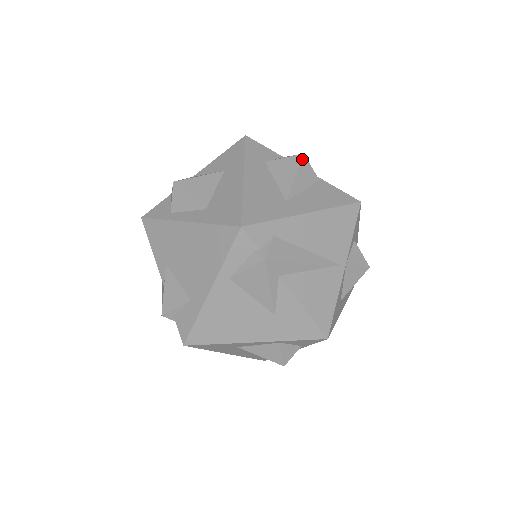
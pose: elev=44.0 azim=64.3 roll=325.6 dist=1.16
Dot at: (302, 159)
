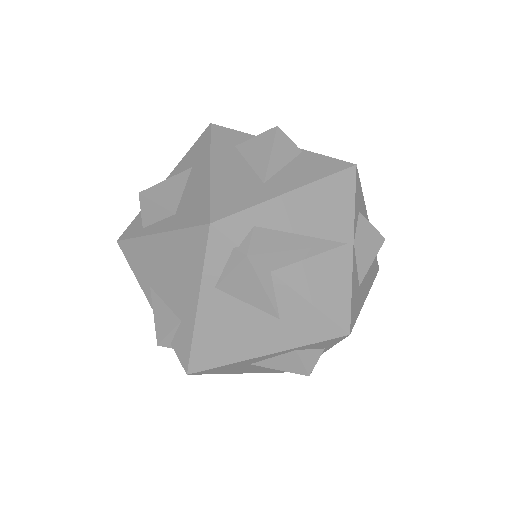
Dot at: (276, 132)
